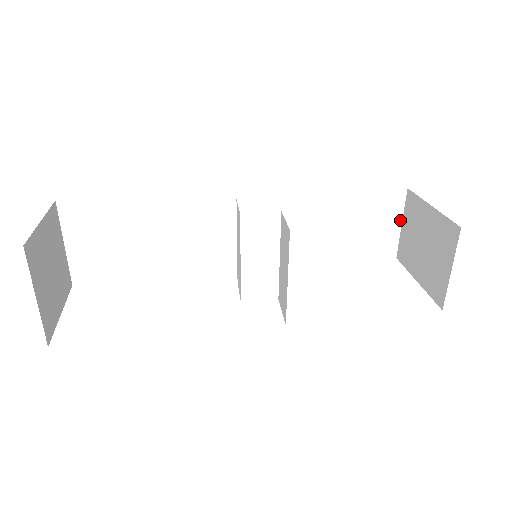
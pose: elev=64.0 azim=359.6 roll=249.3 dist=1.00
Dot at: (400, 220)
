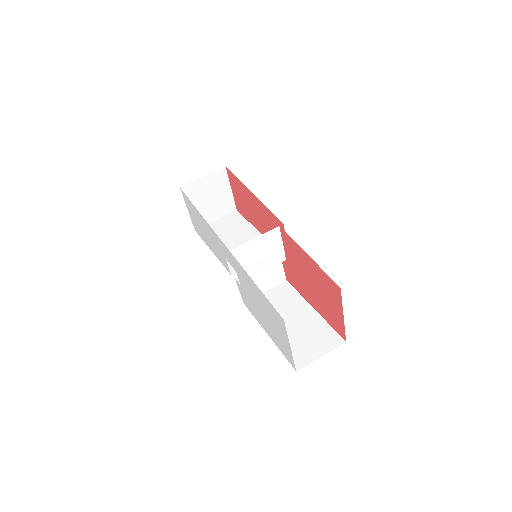
Dot at: (324, 354)
